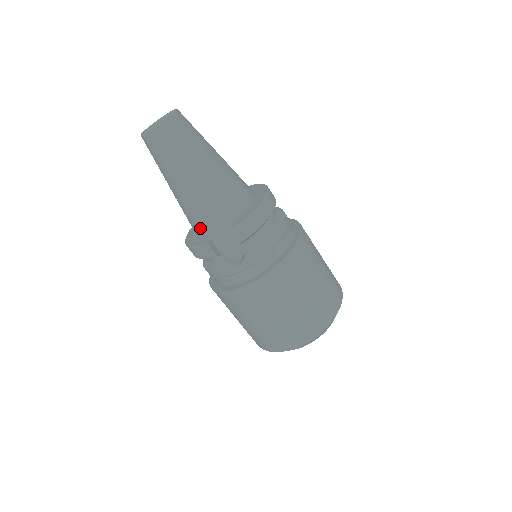
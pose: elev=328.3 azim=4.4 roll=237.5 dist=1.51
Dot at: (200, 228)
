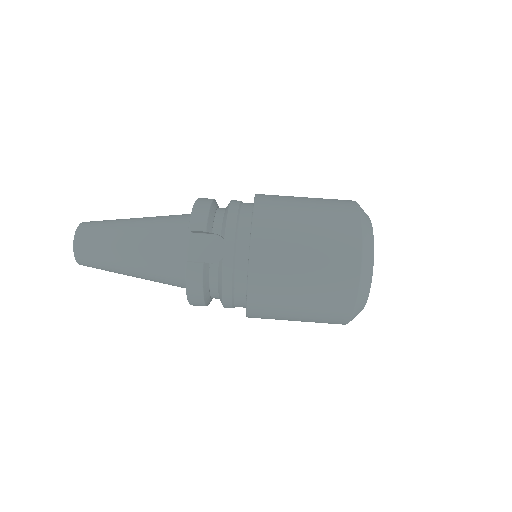
Dot at: (177, 268)
